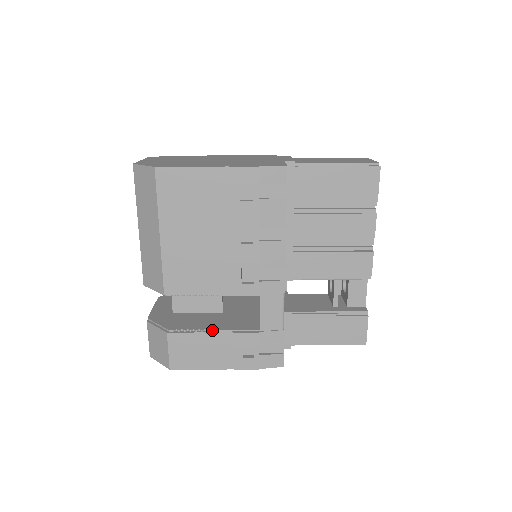
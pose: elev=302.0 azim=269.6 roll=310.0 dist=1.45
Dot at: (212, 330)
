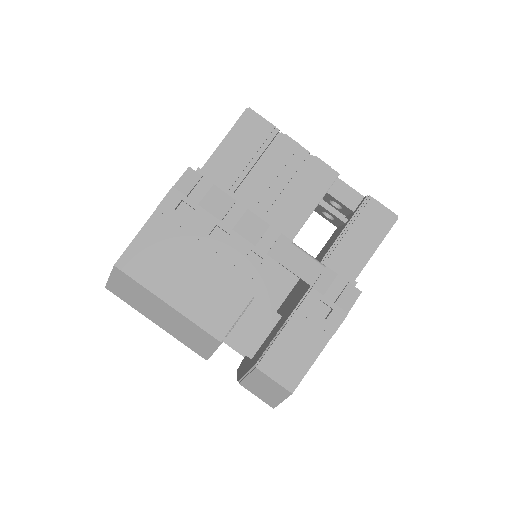
Dot at: (282, 327)
